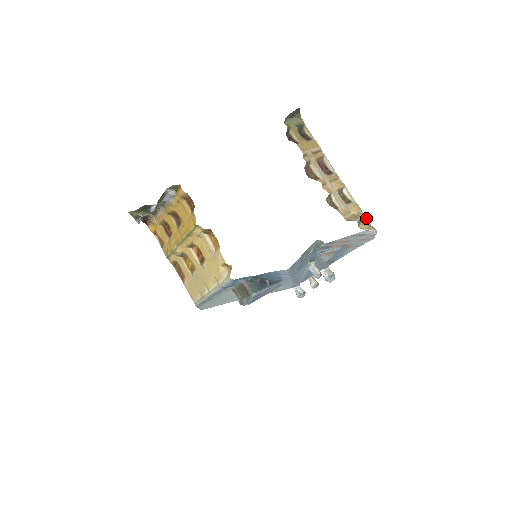
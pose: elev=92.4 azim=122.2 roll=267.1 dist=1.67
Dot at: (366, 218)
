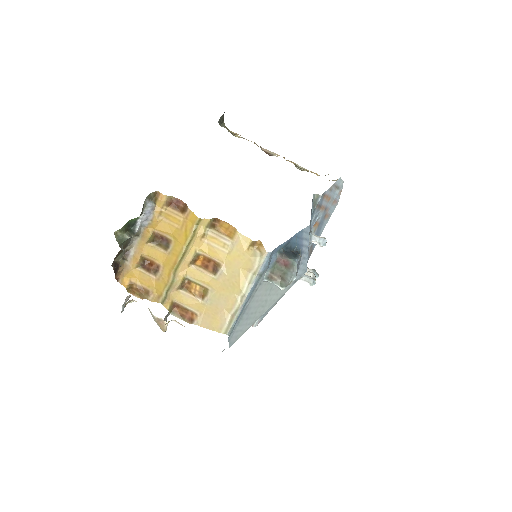
Dot at: occluded
